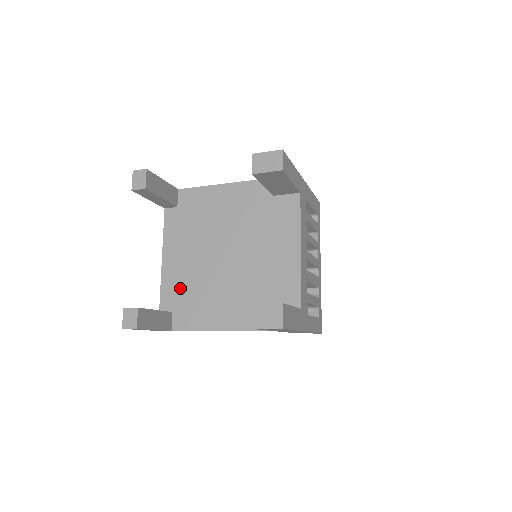
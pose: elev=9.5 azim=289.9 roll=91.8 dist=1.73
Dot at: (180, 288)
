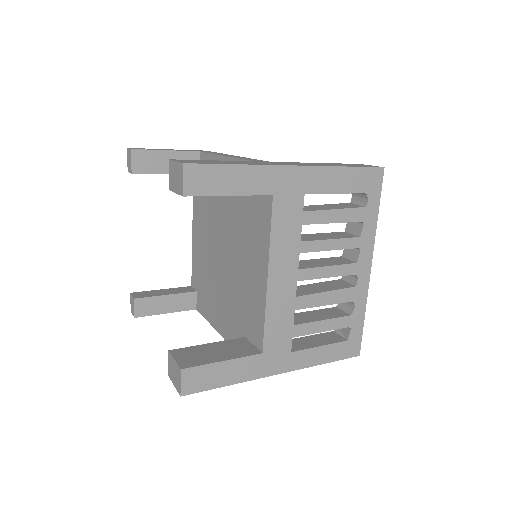
Dot at: (200, 269)
